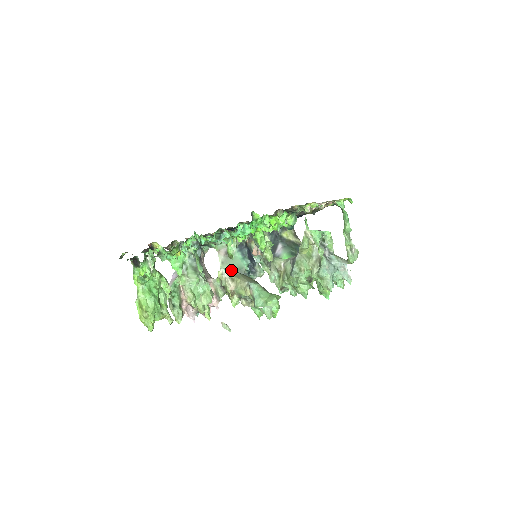
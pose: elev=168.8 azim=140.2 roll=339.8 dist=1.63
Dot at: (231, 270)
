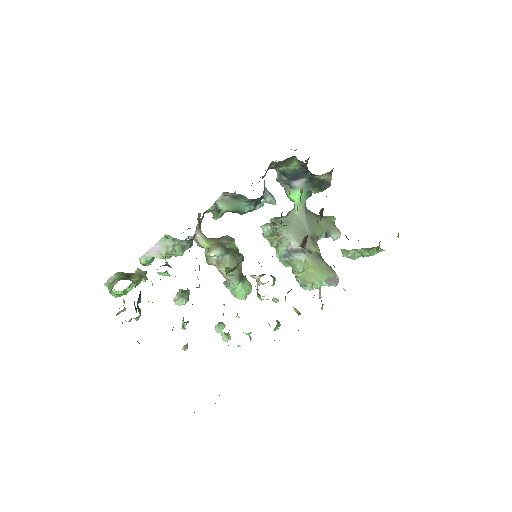
Dot at: (222, 254)
